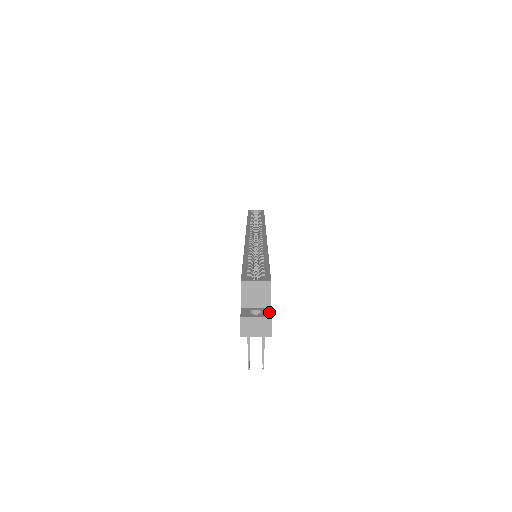
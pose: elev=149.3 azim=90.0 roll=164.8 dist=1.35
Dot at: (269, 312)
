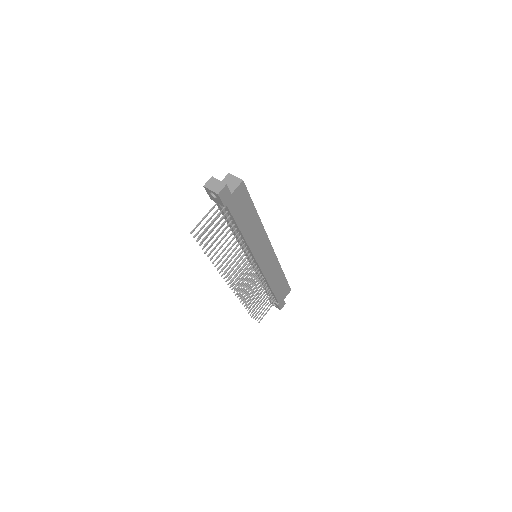
Dot at: (228, 188)
